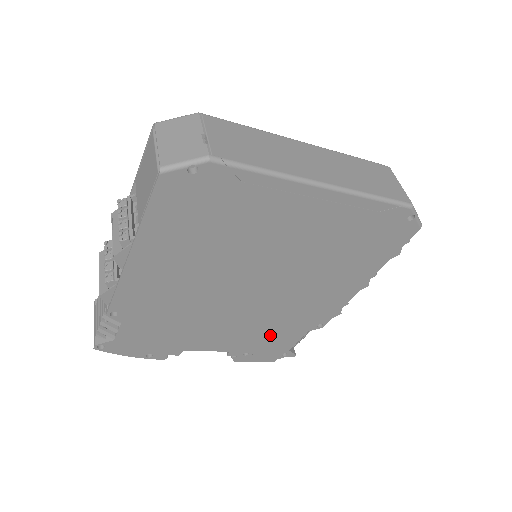
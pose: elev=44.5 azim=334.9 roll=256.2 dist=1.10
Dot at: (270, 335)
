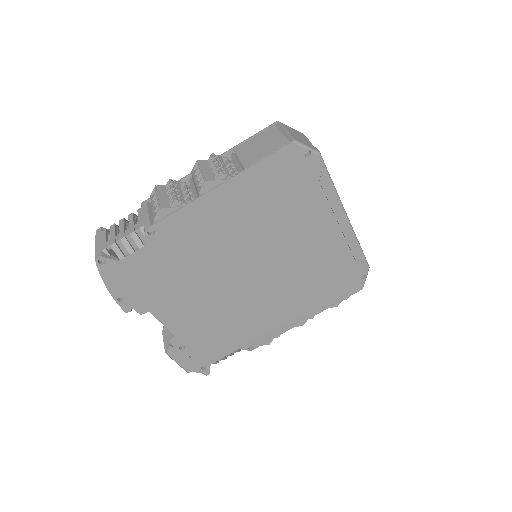
Dot at: (215, 336)
